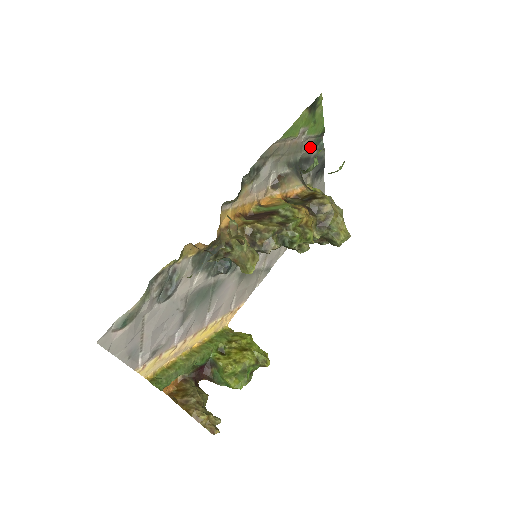
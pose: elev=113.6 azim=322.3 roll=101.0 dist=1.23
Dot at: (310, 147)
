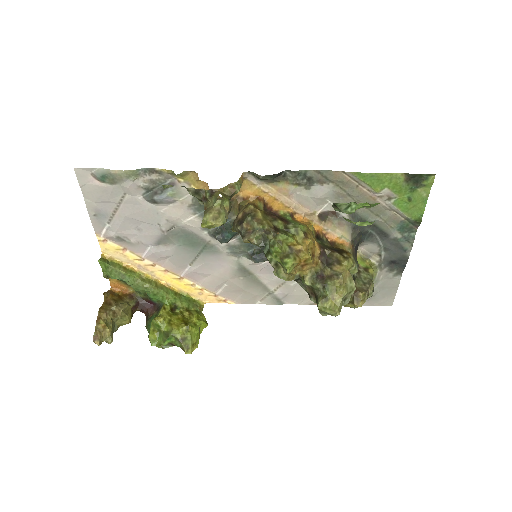
Dot at: (394, 224)
